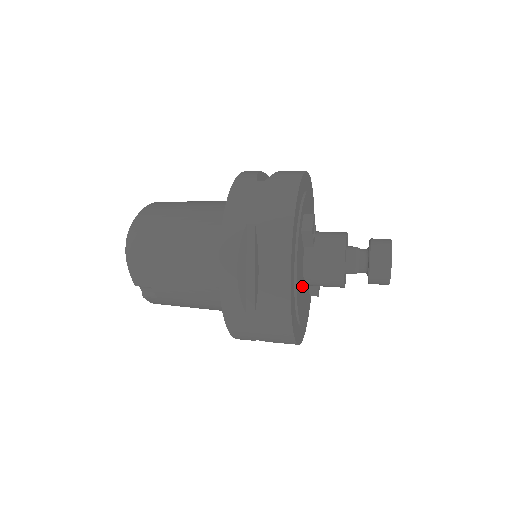
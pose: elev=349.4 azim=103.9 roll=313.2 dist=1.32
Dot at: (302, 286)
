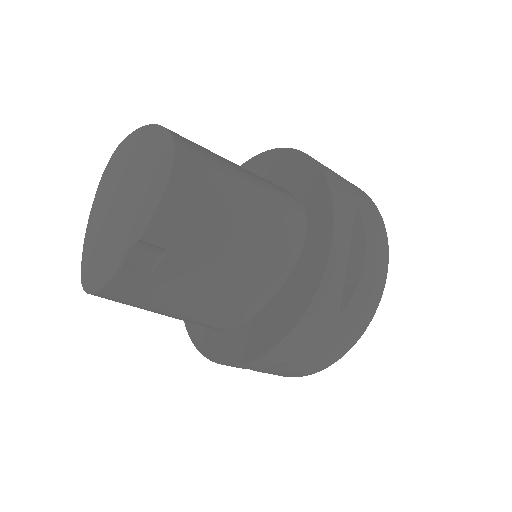
Dot at: occluded
